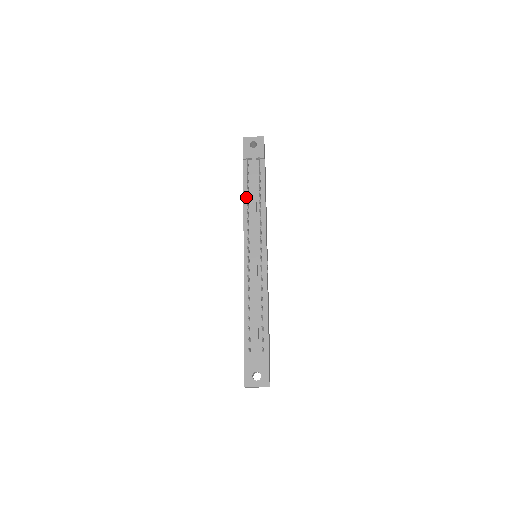
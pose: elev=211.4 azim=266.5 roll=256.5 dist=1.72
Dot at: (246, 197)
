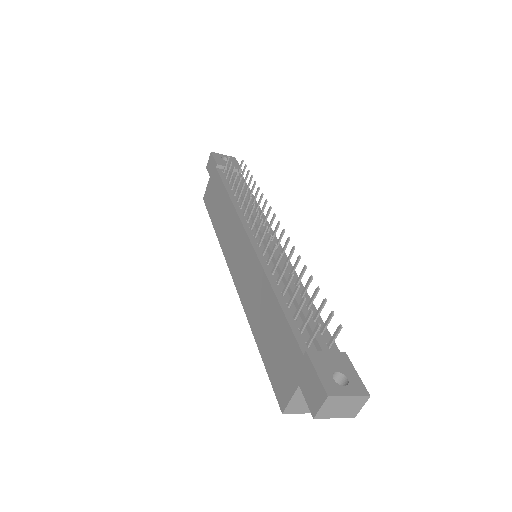
Dot at: (231, 193)
